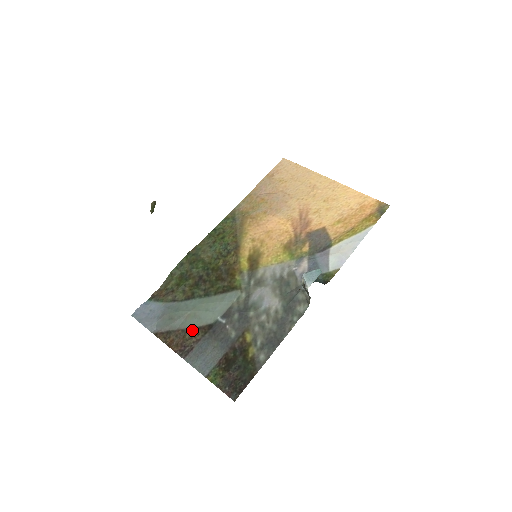
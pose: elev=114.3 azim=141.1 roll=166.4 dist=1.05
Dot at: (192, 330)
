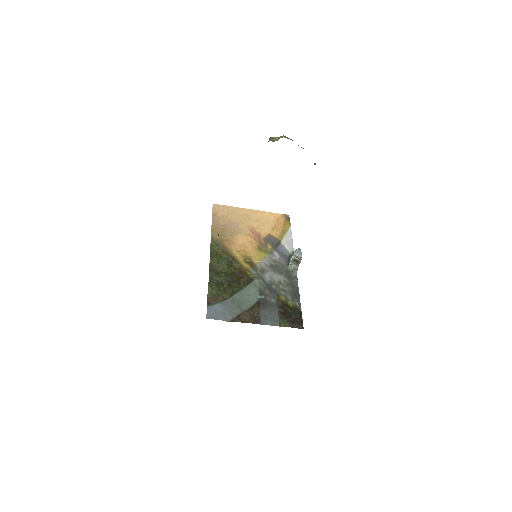
Dot at: (251, 309)
